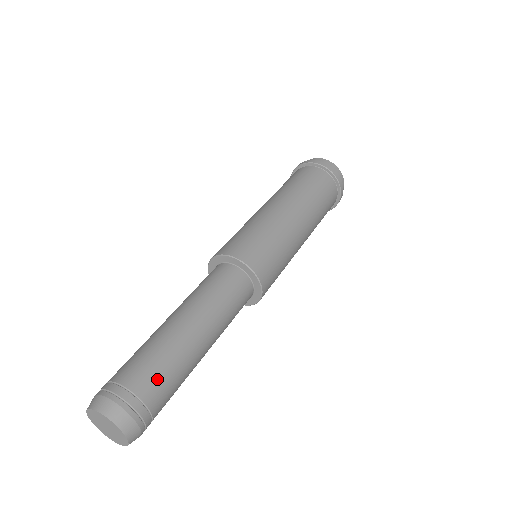
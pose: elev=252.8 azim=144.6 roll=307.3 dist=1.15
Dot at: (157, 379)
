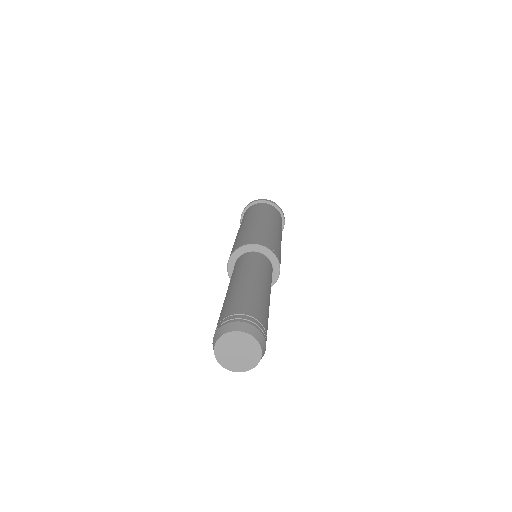
Dot at: (267, 324)
